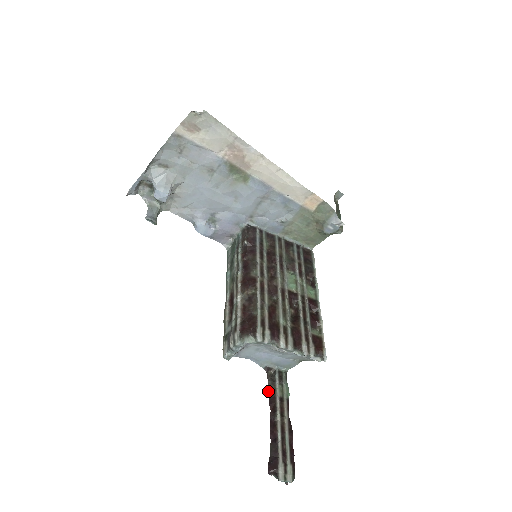
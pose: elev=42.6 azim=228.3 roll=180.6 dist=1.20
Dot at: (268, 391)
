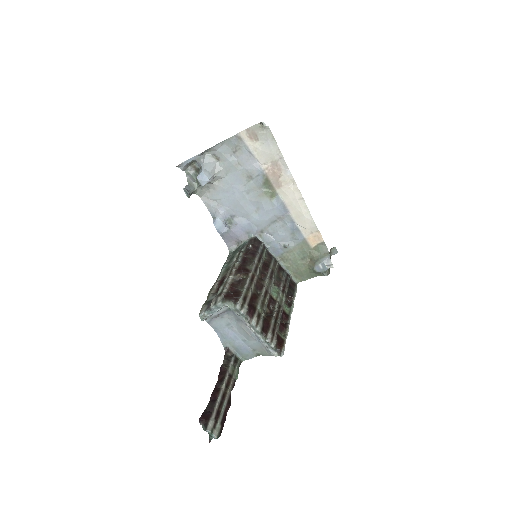
Dot at: (222, 365)
